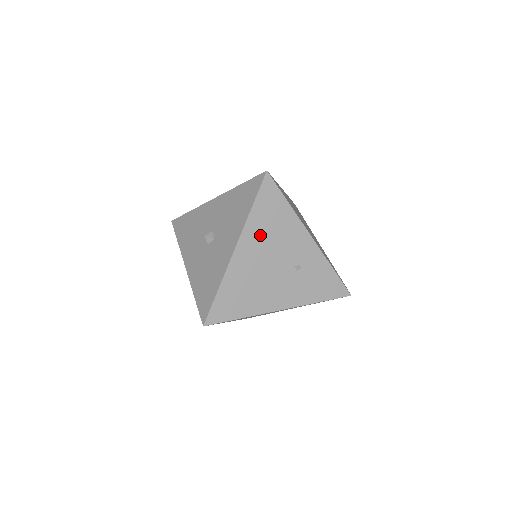
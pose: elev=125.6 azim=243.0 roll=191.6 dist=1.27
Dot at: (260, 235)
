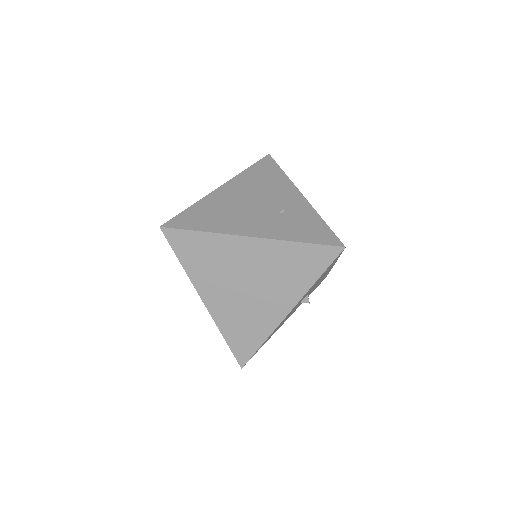
Dot at: (248, 184)
